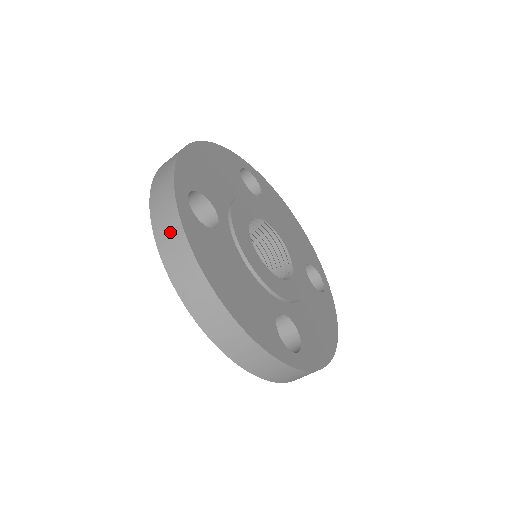
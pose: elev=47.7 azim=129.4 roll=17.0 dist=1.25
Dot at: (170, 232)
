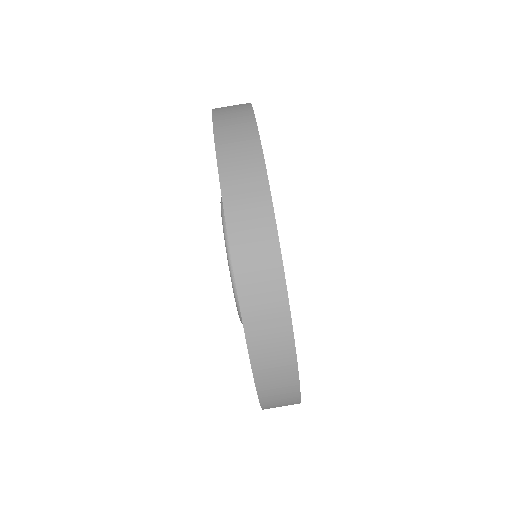
Dot at: occluded
